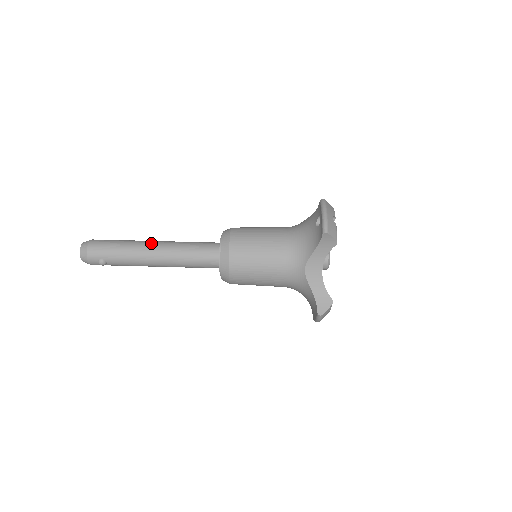
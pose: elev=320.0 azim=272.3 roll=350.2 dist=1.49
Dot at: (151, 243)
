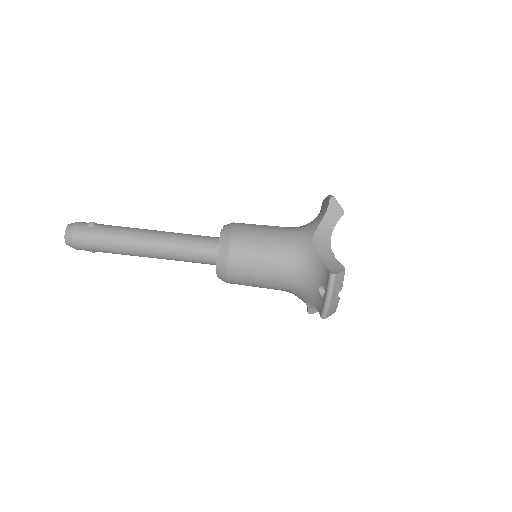
Dot at: (141, 246)
